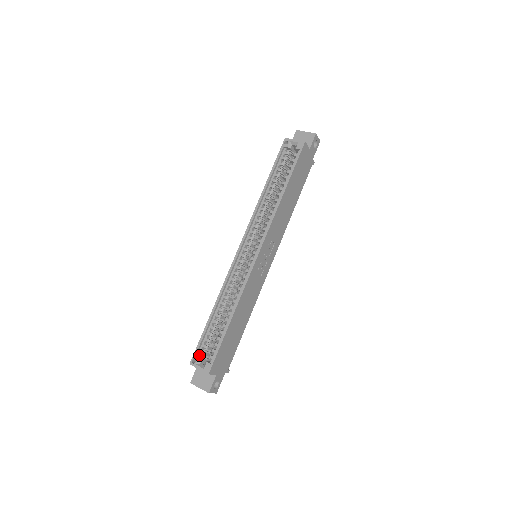
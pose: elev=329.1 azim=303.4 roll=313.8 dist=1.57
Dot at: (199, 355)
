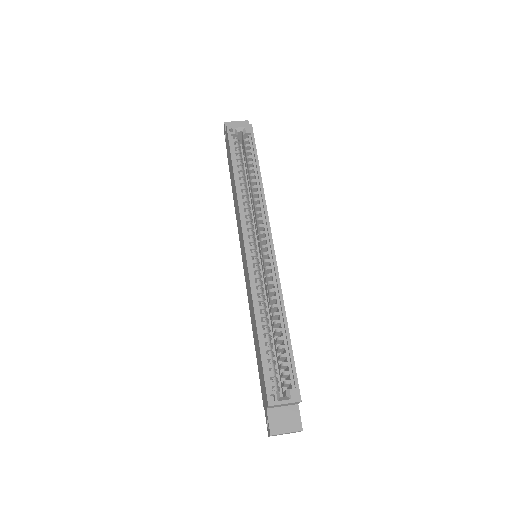
Dot at: (271, 389)
